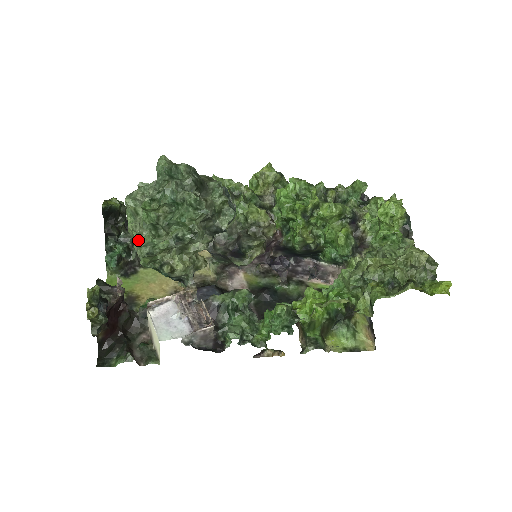
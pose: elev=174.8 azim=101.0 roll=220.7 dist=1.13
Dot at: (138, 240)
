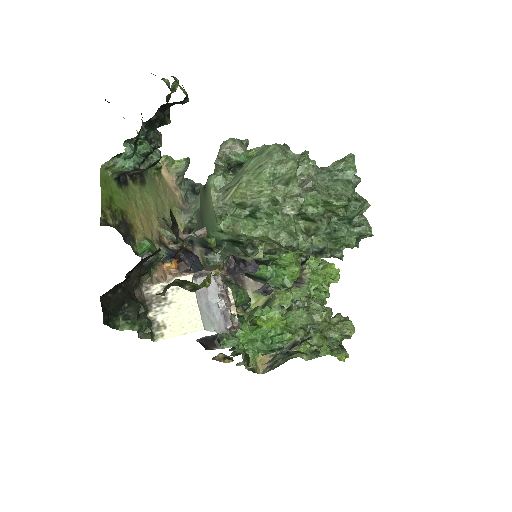
Dot at: (278, 217)
